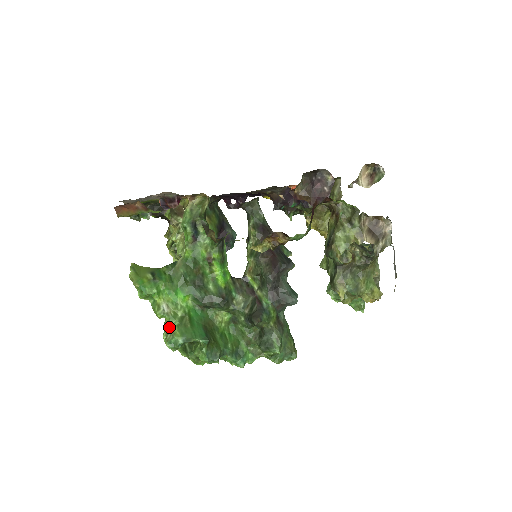
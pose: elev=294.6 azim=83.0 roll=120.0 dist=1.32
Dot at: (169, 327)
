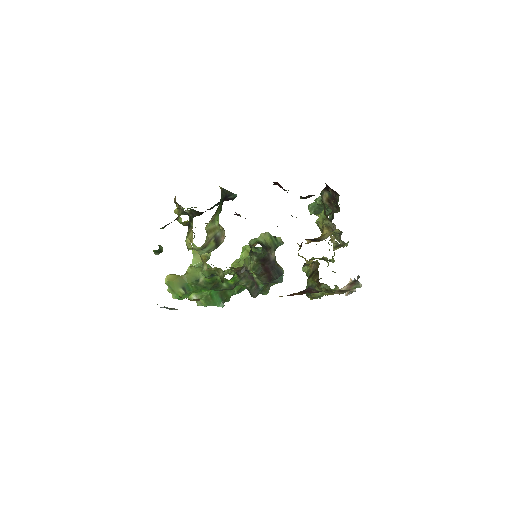
Dot at: occluded
